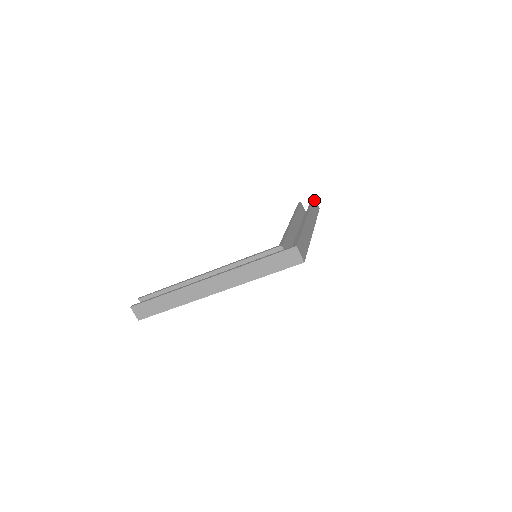
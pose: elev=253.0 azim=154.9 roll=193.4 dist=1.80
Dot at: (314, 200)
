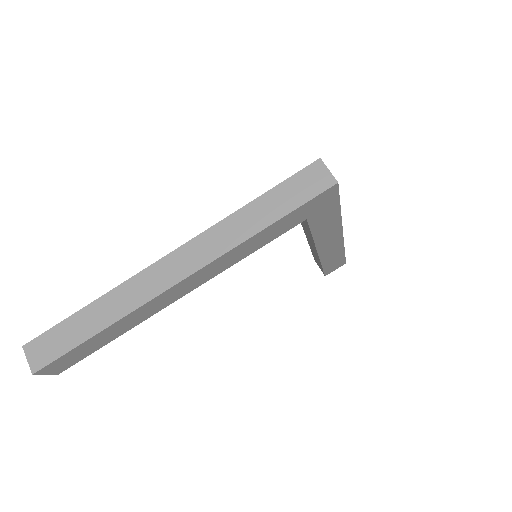
Dot at: occluded
